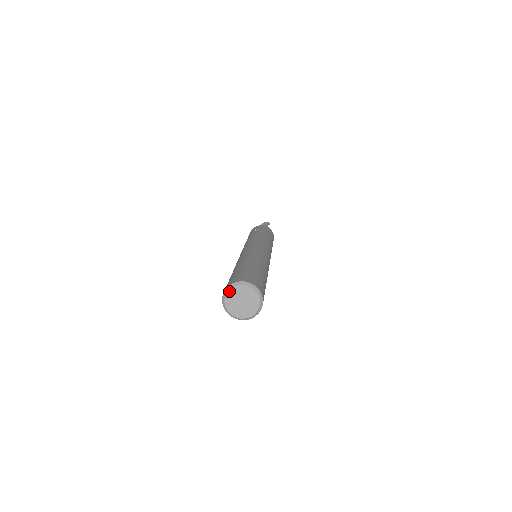
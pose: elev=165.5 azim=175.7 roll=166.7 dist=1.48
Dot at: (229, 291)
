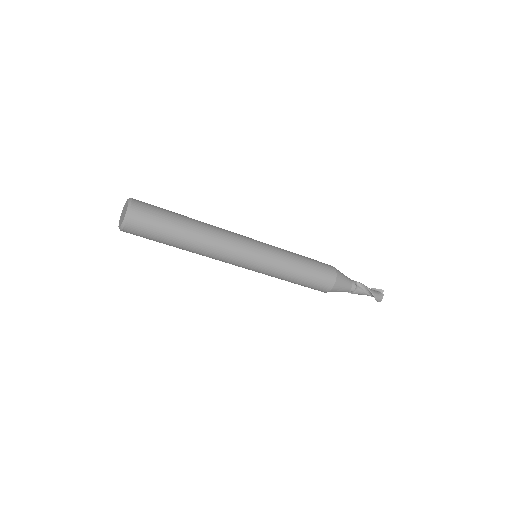
Dot at: (120, 219)
